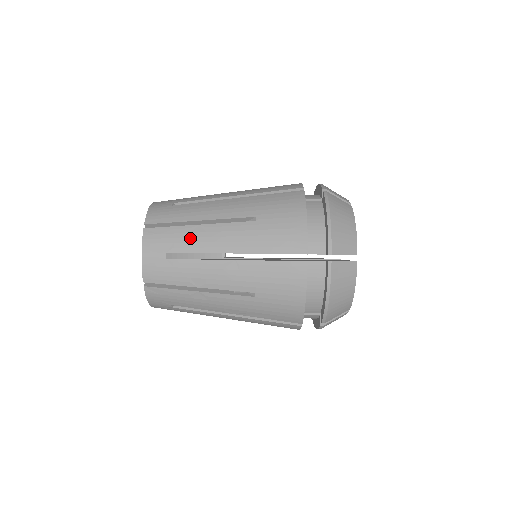
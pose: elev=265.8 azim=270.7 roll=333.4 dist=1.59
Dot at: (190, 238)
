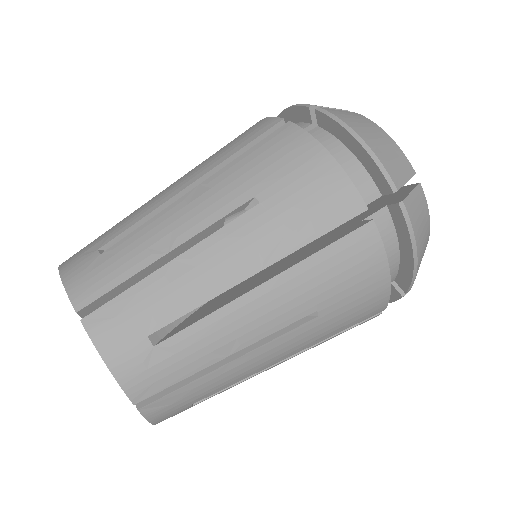
Dot at: (127, 219)
